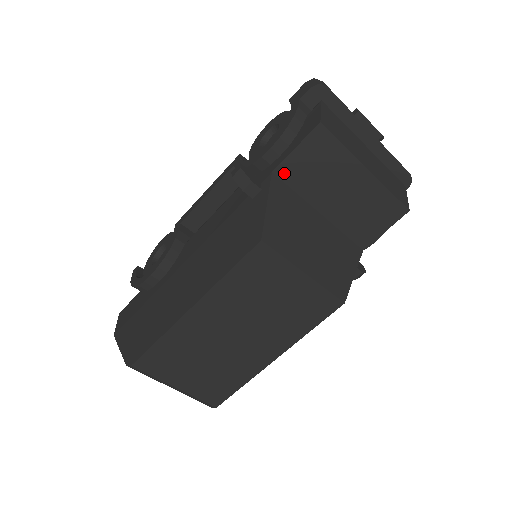
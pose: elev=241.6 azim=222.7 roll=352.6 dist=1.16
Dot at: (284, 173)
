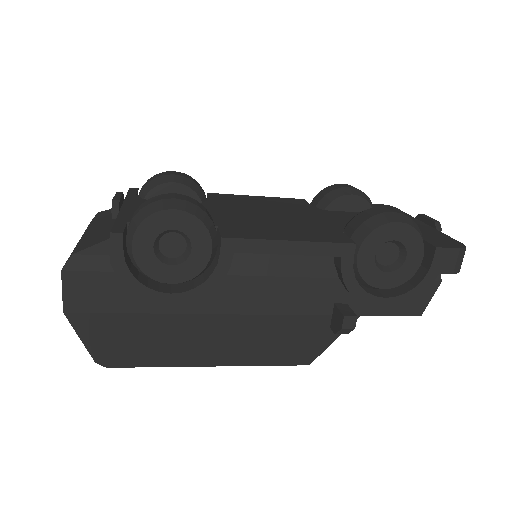
Dot at: occluded
